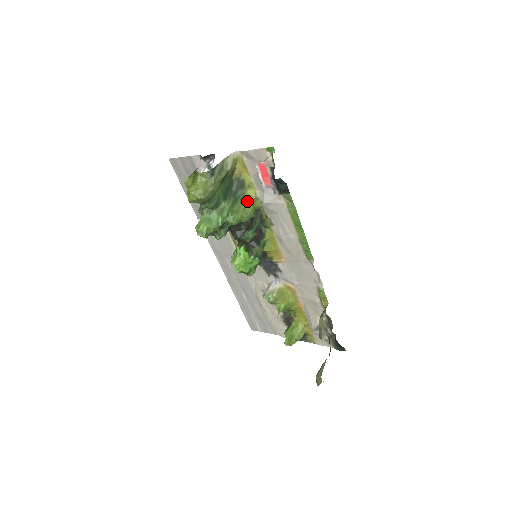
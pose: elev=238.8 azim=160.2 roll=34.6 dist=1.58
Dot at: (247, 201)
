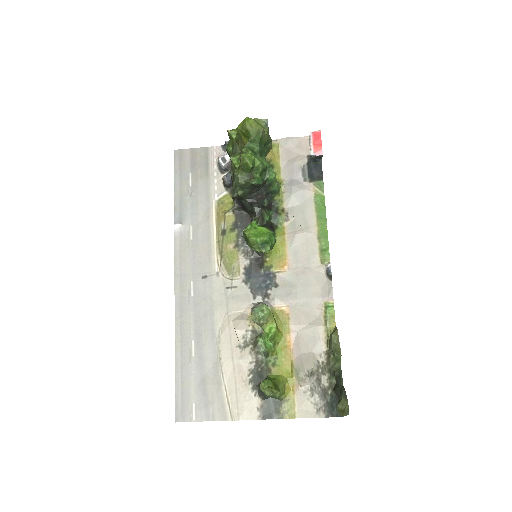
Dot at: occluded
